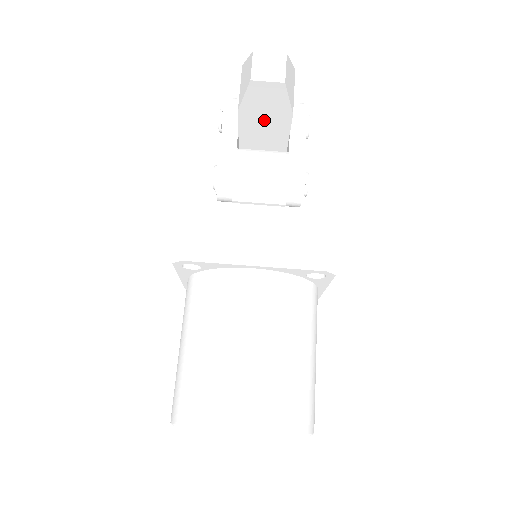
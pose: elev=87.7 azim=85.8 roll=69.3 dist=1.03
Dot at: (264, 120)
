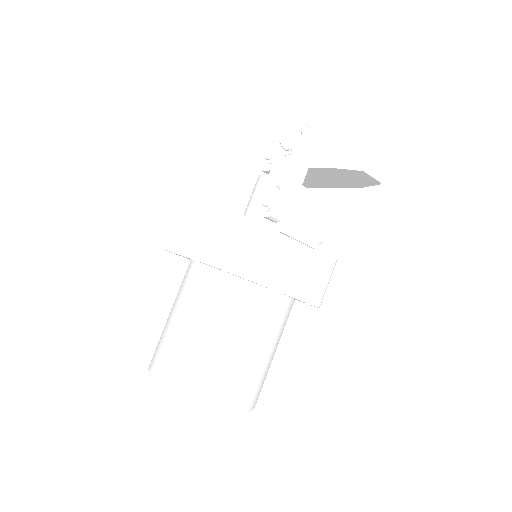
Dot at: (336, 178)
